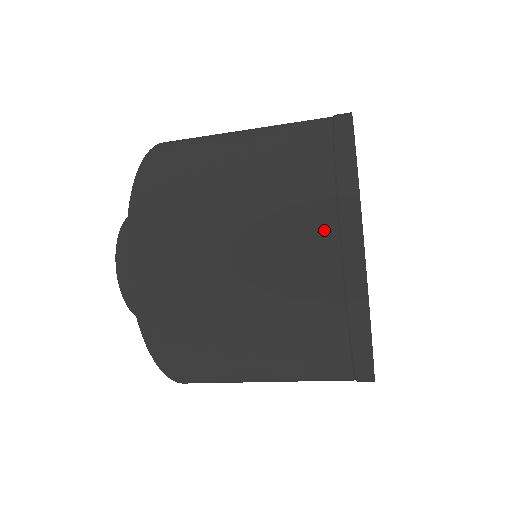
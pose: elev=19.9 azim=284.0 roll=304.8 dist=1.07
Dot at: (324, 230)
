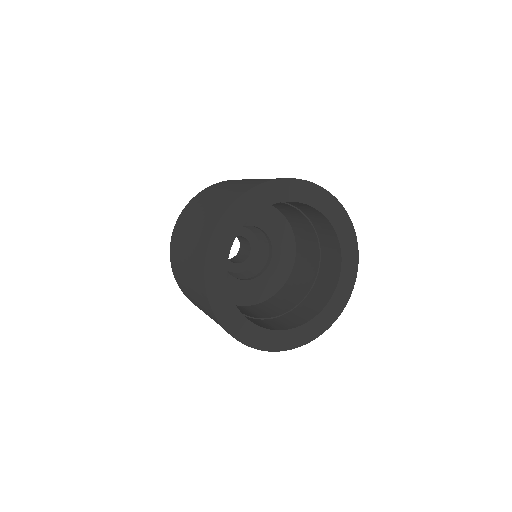
Dot at: occluded
